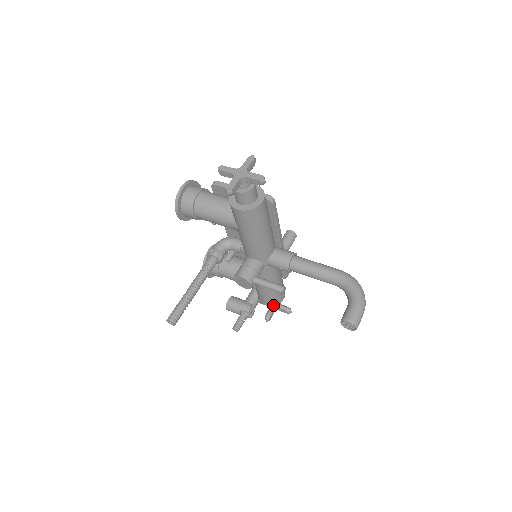
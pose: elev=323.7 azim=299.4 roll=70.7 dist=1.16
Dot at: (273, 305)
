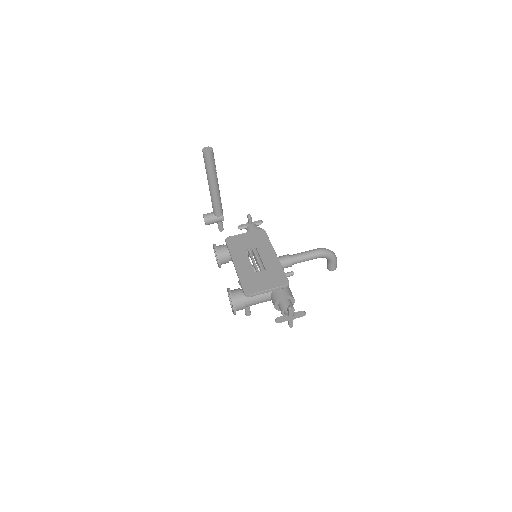
Dot at: occluded
